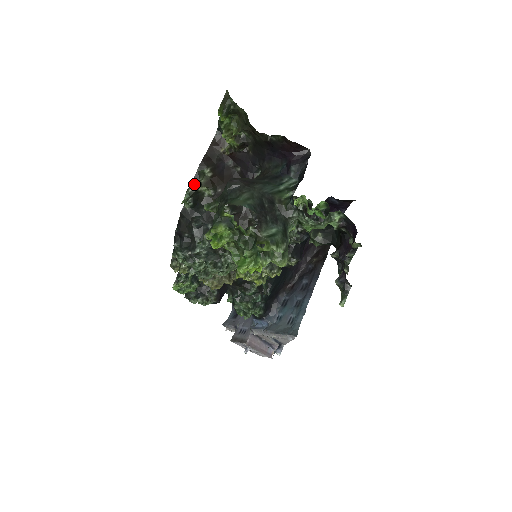
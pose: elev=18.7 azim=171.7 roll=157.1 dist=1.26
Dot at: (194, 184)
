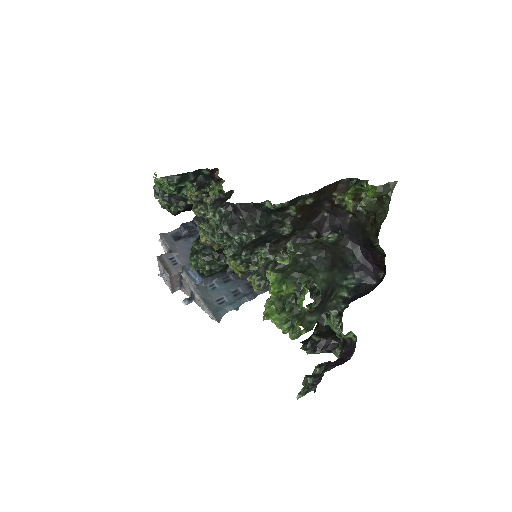
Dot at: (293, 201)
